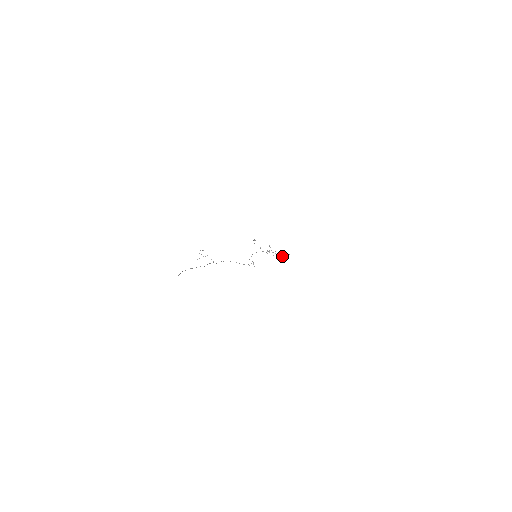
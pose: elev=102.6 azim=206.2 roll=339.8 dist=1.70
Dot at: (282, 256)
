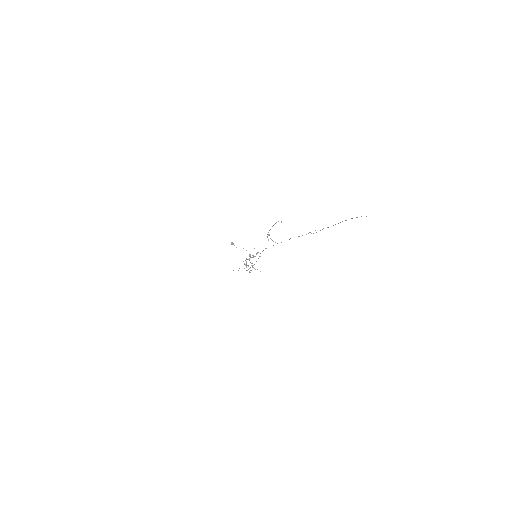
Dot at: (246, 267)
